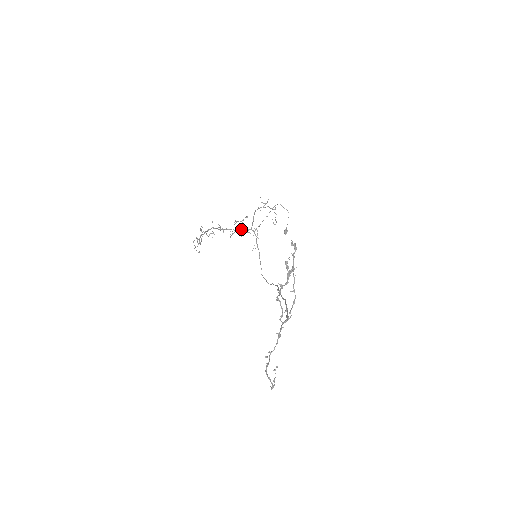
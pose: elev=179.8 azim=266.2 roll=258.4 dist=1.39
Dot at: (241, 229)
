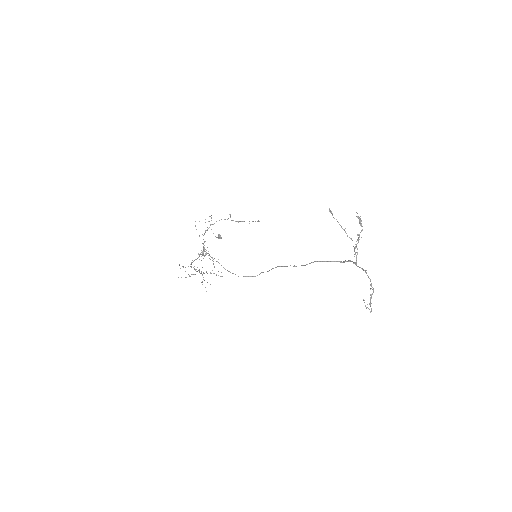
Dot at: (202, 255)
